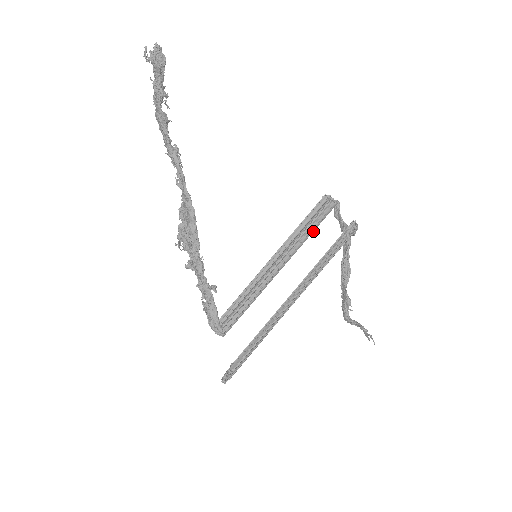
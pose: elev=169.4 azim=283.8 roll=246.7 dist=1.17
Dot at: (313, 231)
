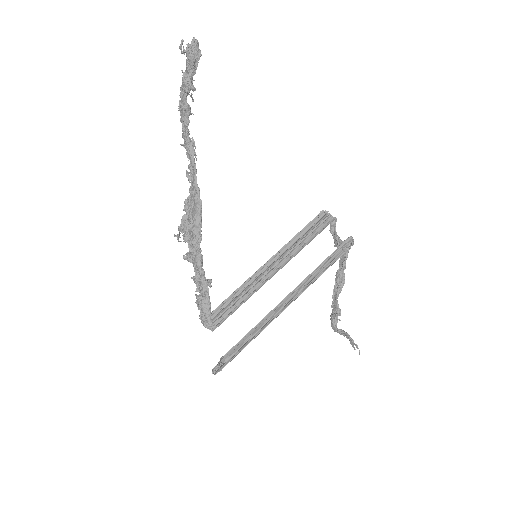
Dot at: occluded
